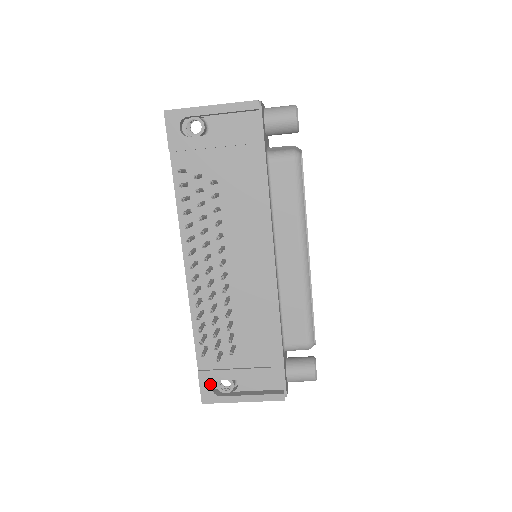
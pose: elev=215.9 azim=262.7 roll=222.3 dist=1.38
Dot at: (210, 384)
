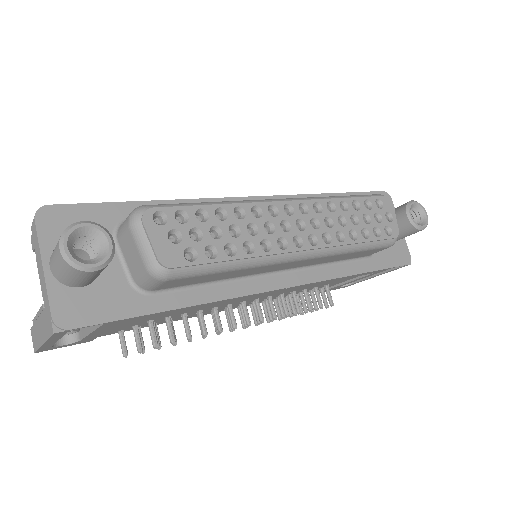
Dot at: occluded
